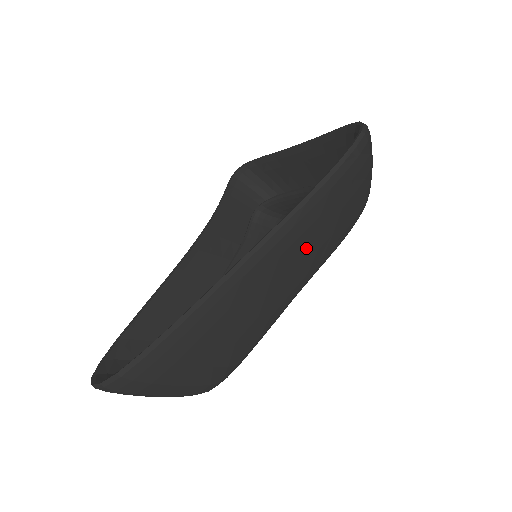
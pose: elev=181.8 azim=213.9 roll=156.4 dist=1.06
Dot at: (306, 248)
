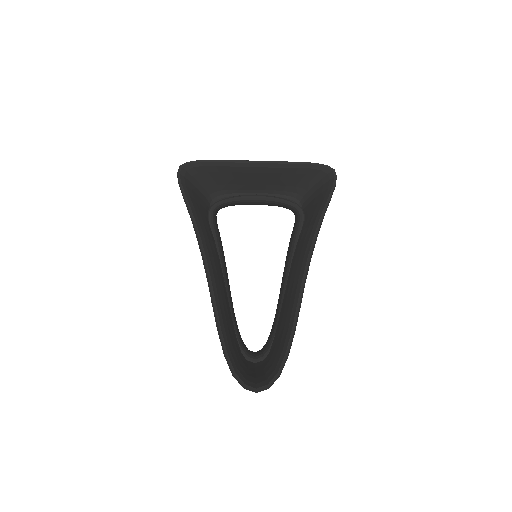
Dot at: occluded
